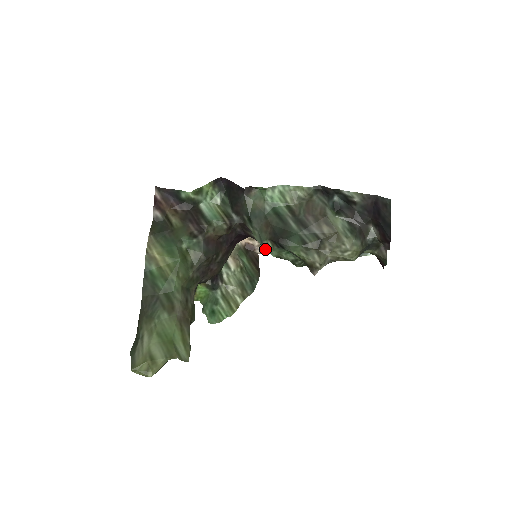
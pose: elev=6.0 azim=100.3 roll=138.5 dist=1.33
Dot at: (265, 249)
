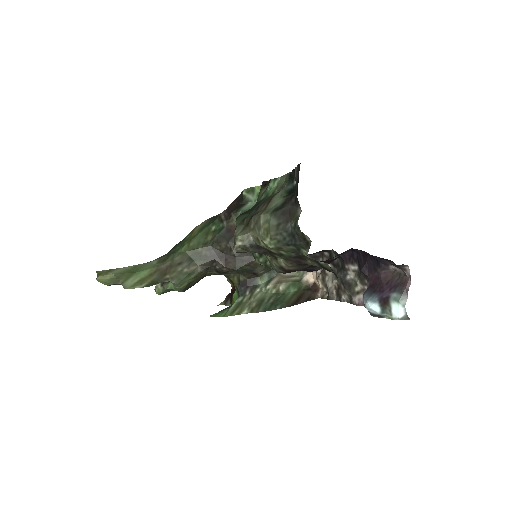
Dot at: occluded
